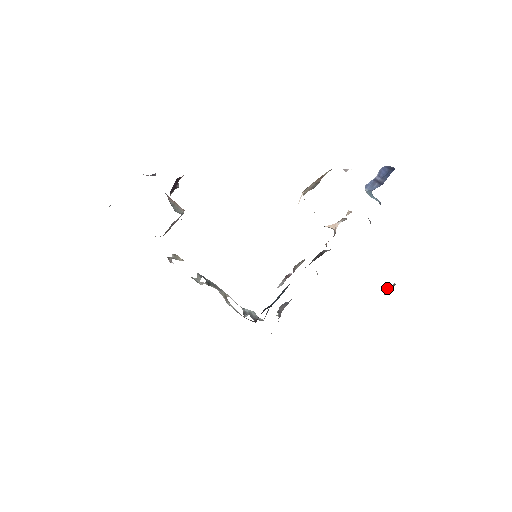
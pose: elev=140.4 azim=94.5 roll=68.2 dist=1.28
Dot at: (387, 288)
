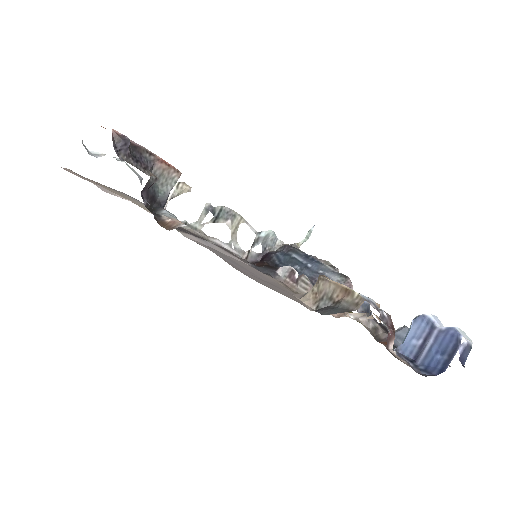
Dot at: occluded
